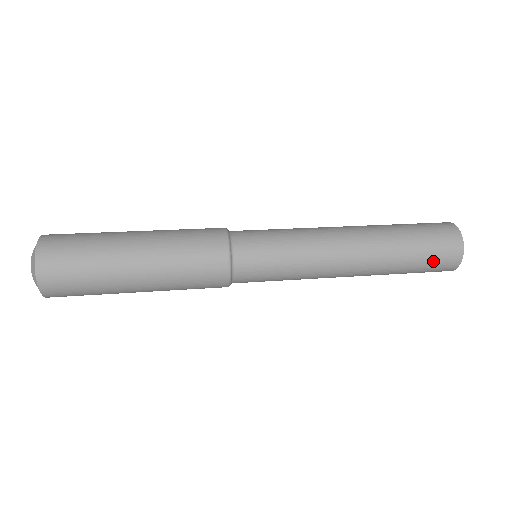
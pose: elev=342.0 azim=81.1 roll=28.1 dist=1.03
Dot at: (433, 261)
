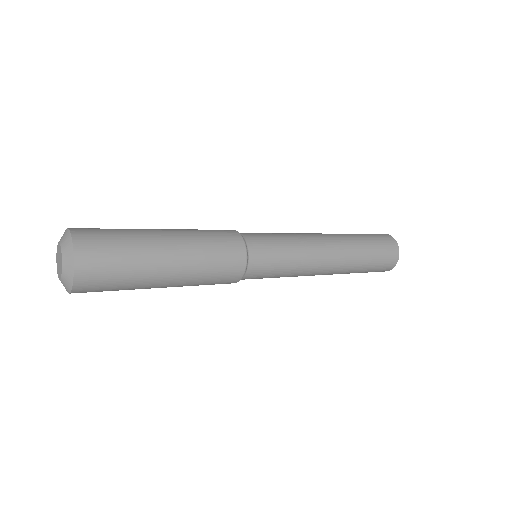
Dot at: (380, 264)
